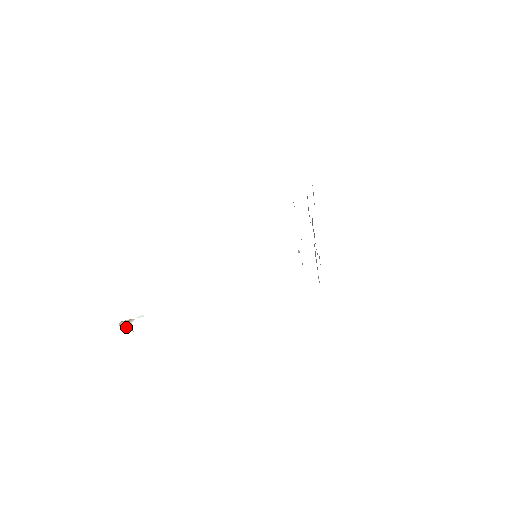
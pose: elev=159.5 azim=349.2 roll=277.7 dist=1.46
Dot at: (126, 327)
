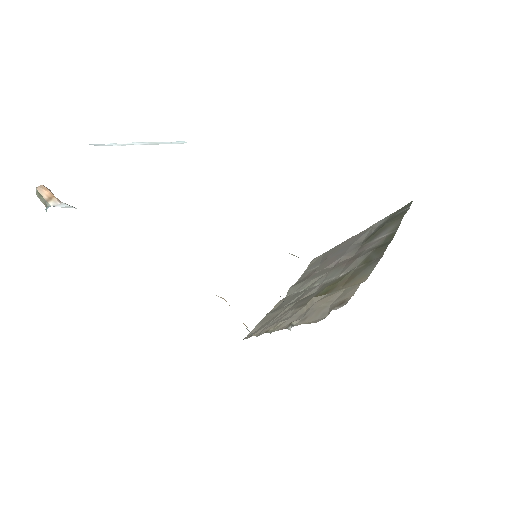
Dot at: (42, 199)
